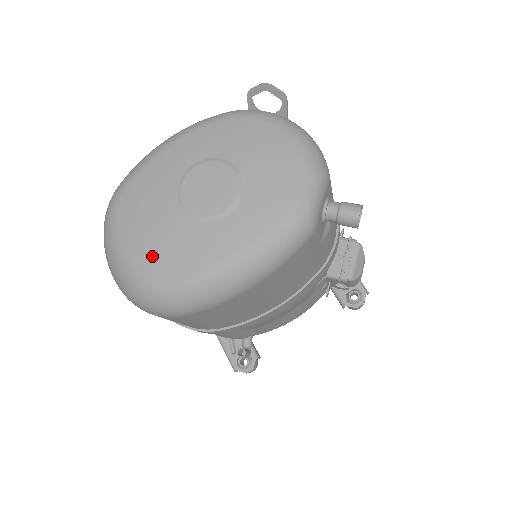
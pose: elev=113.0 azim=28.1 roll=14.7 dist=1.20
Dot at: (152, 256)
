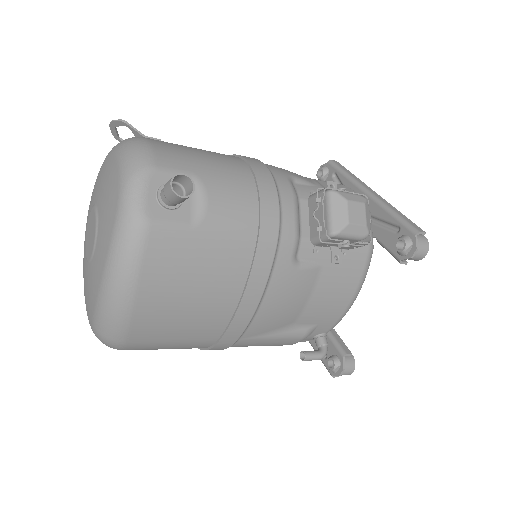
Dot at: (87, 305)
